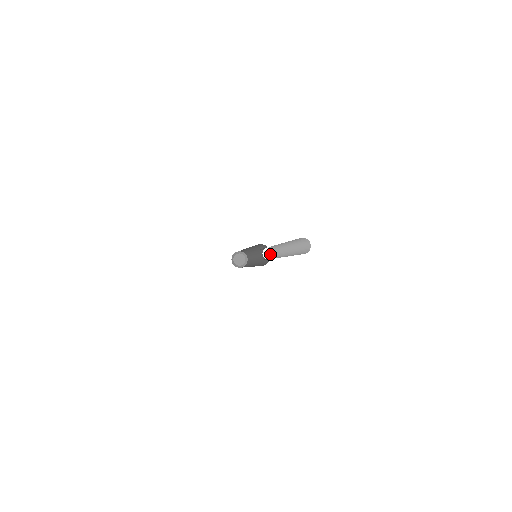
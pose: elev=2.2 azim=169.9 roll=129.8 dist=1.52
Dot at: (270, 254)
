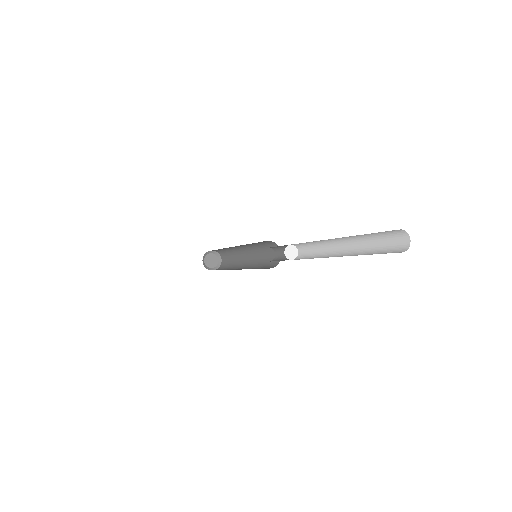
Dot at: (293, 252)
